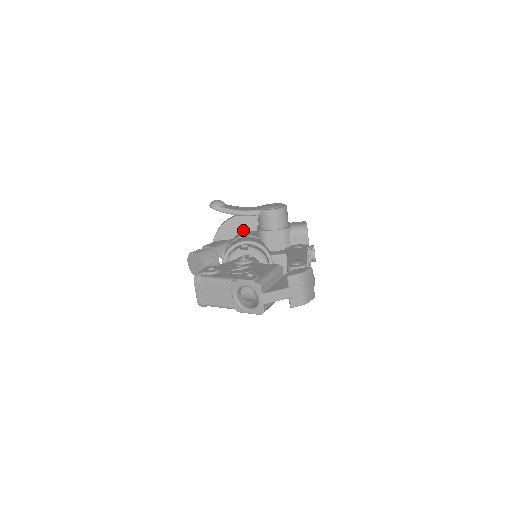
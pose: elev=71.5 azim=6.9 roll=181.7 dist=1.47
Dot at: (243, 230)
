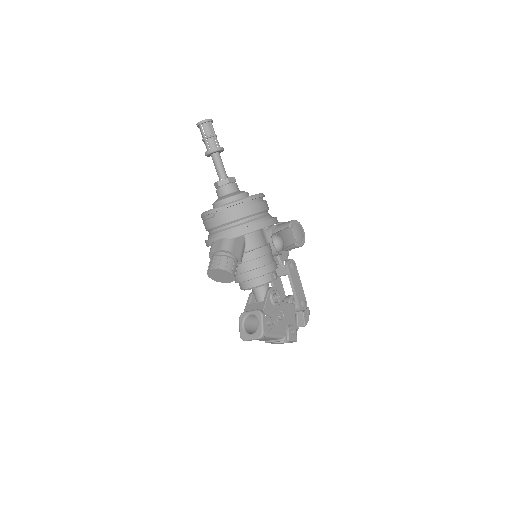
Dot at: occluded
